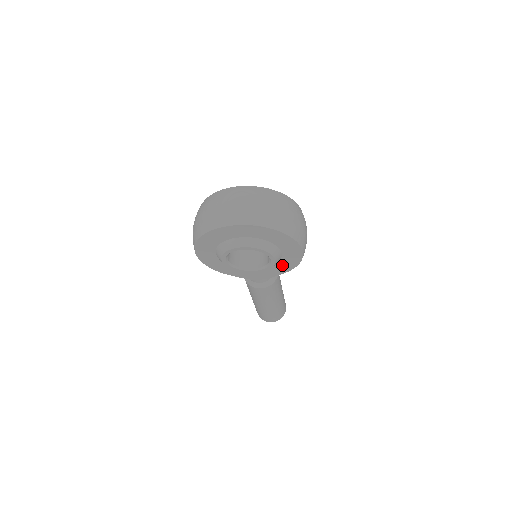
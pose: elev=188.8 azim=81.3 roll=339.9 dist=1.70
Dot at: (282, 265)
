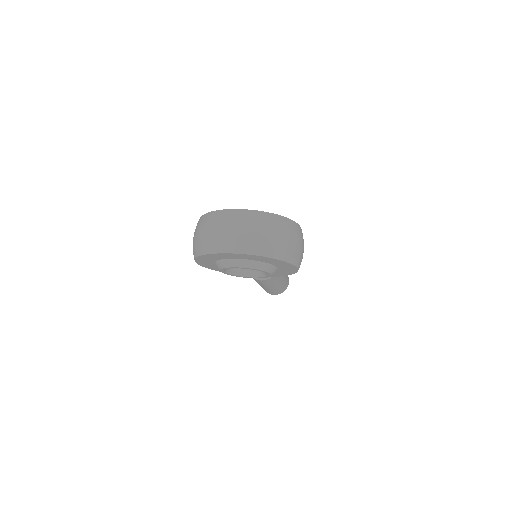
Dot at: (279, 272)
